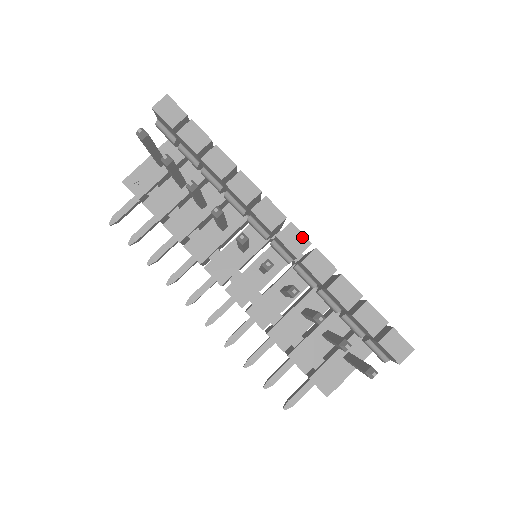
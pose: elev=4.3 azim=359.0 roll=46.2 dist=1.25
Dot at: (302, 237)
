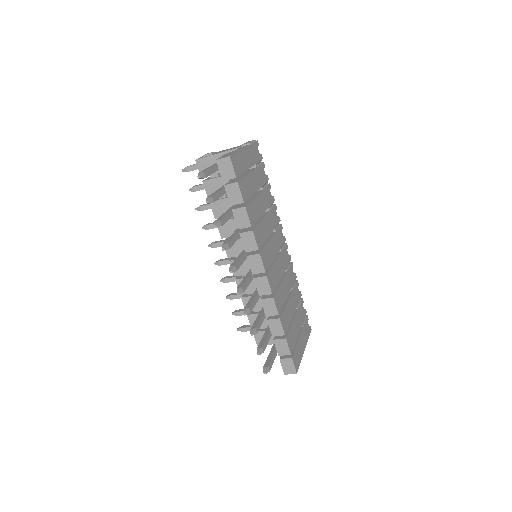
Dot at: (268, 287)
